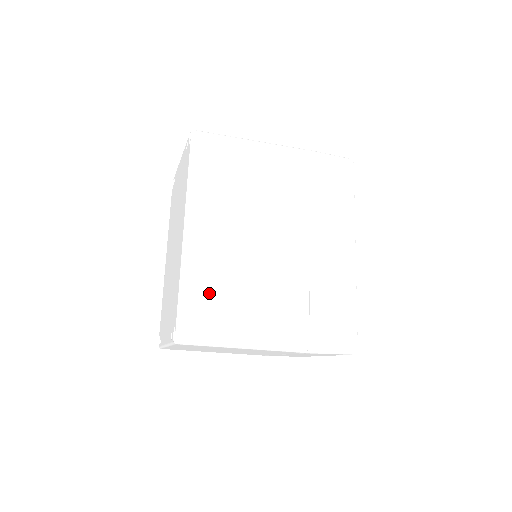
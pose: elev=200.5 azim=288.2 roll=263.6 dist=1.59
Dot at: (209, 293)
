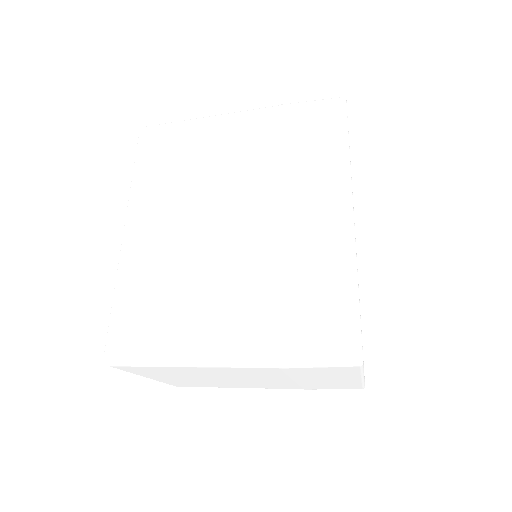
Dot at: (144, 299)
